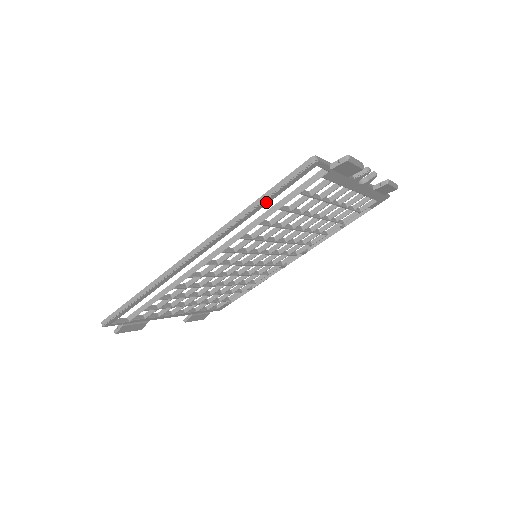
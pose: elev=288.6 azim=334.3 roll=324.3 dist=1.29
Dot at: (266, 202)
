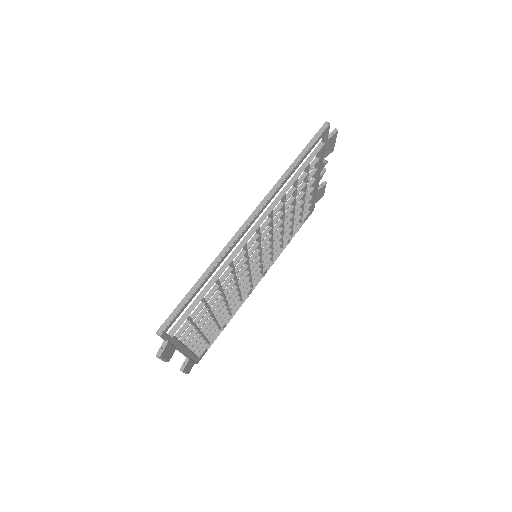
Dot at: (301, 161)
